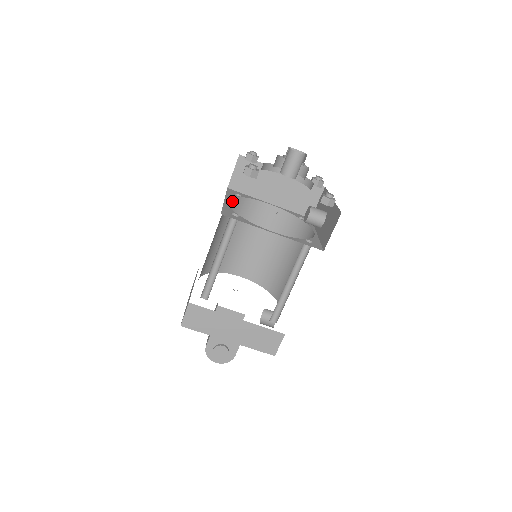
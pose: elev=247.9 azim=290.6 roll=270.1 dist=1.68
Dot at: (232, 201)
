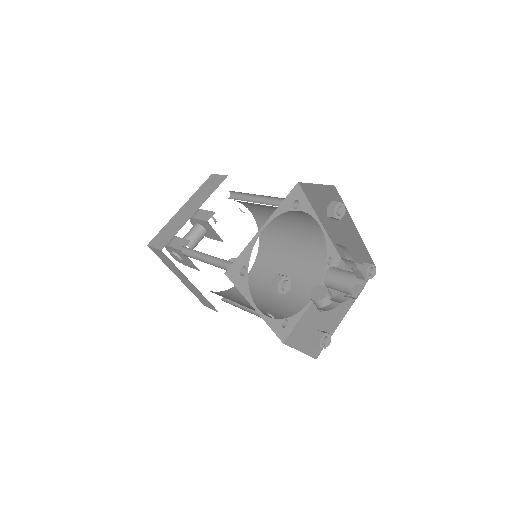
Dot at: occluded
